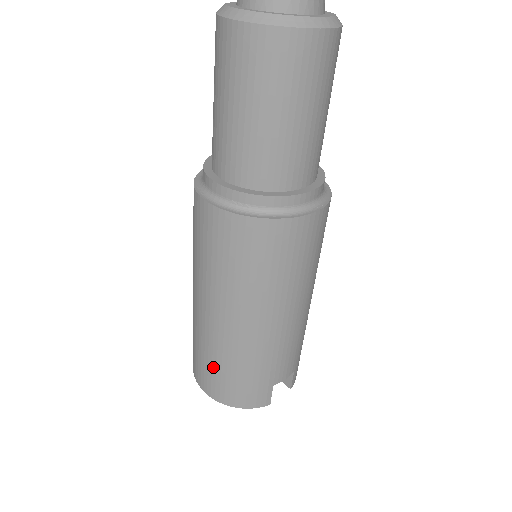
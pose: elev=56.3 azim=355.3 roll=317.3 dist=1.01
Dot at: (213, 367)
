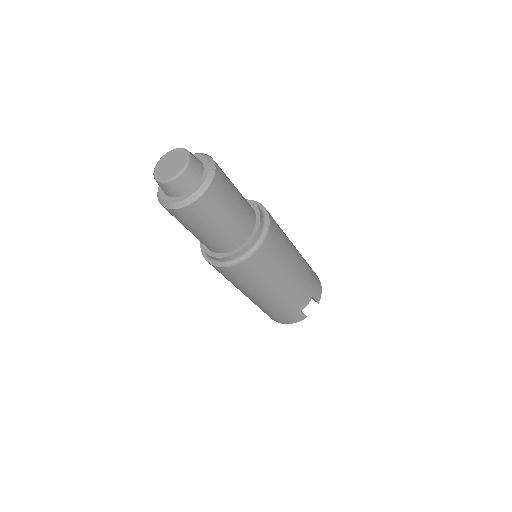
Dot at: (265, 312)
